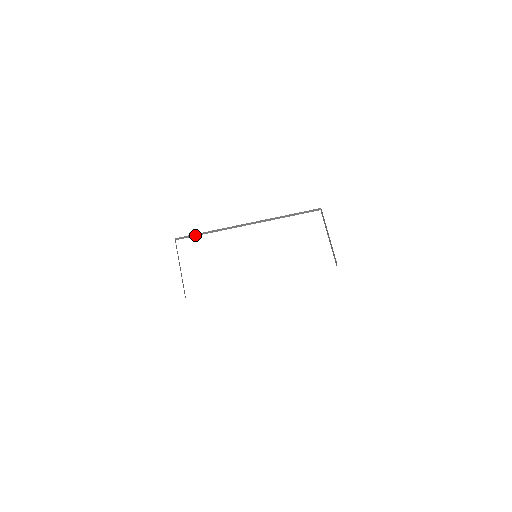
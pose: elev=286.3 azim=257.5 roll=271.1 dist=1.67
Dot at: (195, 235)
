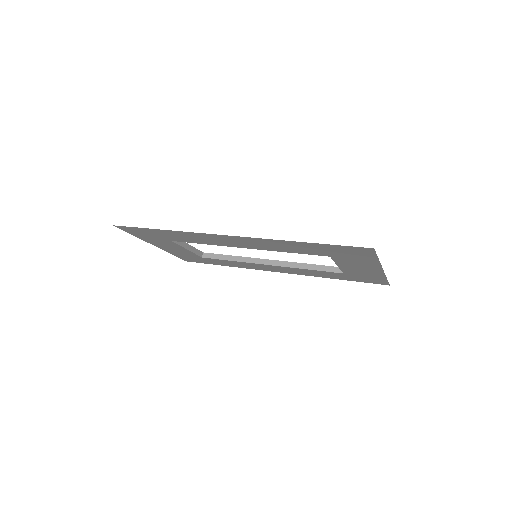
Dot at: (219, 258)
